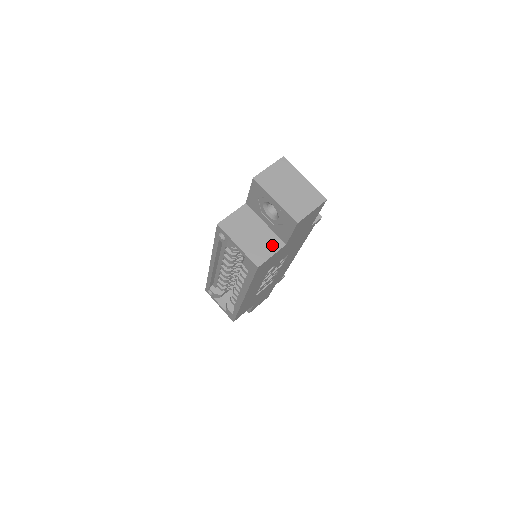
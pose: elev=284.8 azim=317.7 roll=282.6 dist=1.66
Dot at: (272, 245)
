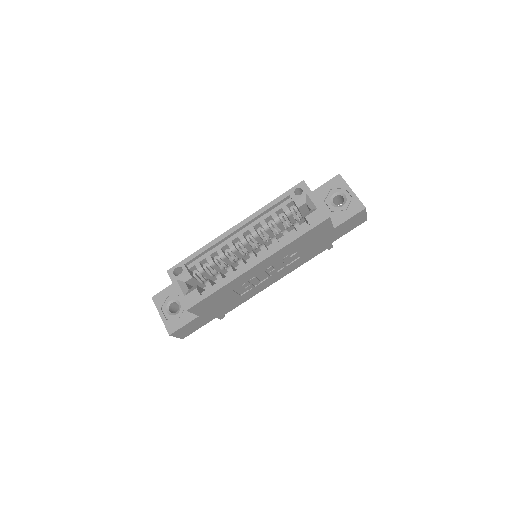
Dot at: occluded
